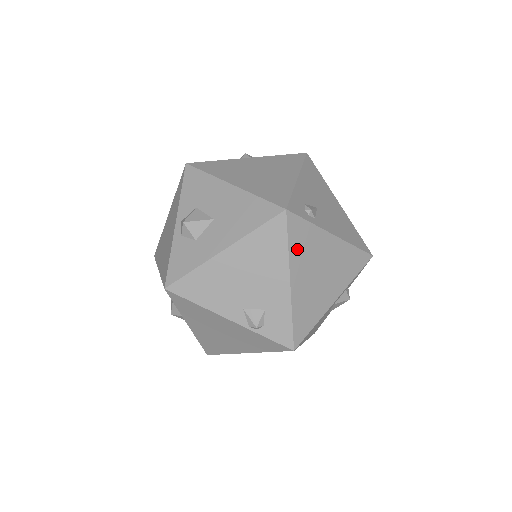
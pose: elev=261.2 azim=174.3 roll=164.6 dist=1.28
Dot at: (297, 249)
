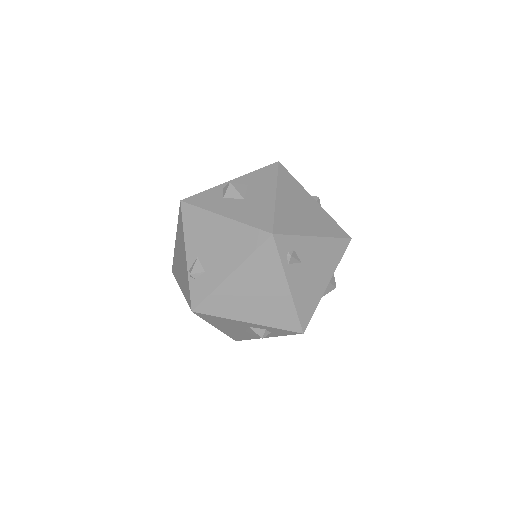
Dot at: (255, 263)
